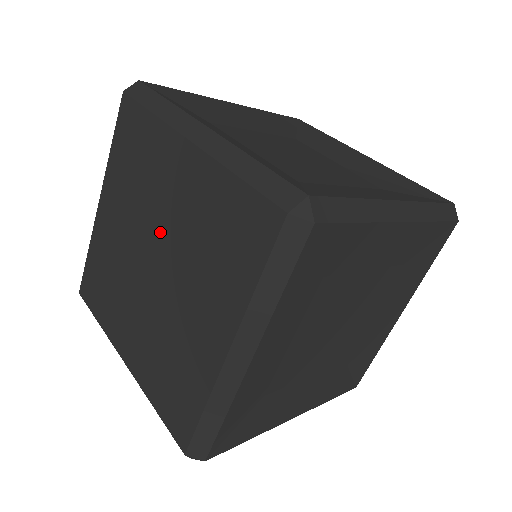
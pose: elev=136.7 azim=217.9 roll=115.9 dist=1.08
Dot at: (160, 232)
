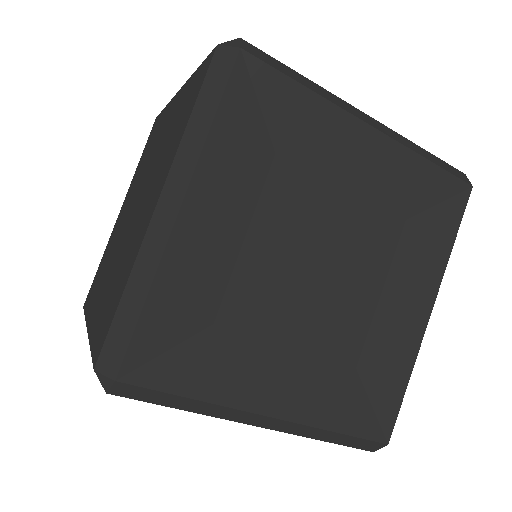
Dot at: (146, 175)
